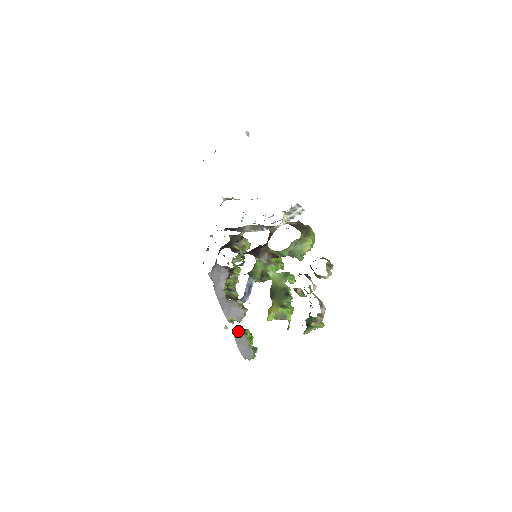
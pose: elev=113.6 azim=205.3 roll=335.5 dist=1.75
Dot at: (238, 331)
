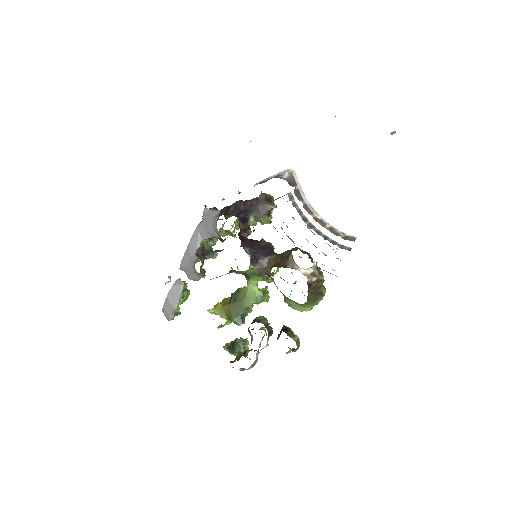
Dot at: (179, 287)
